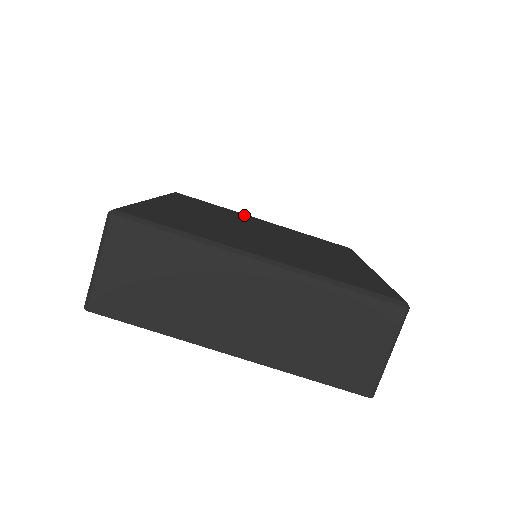
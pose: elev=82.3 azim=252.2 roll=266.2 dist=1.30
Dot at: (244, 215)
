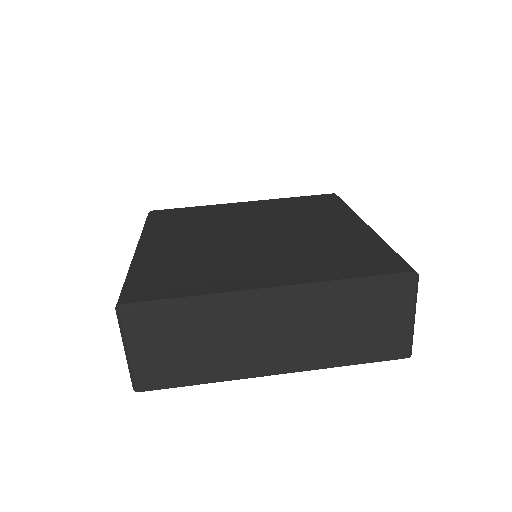
Dot at: (224, 207)
